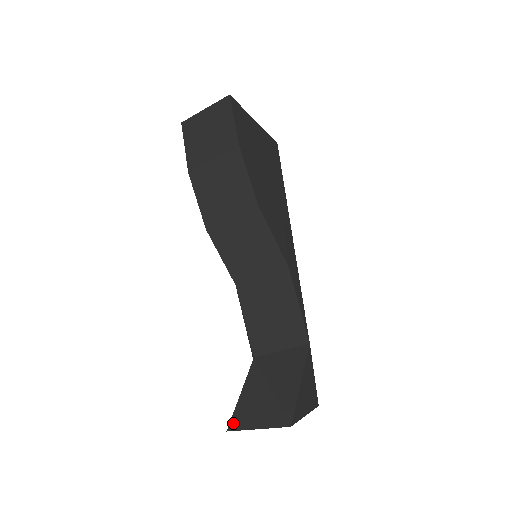
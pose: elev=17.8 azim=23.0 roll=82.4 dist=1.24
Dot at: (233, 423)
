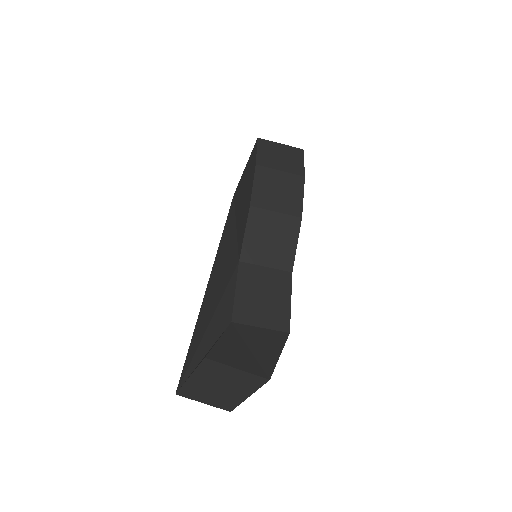
Dot at: (212, 354)
